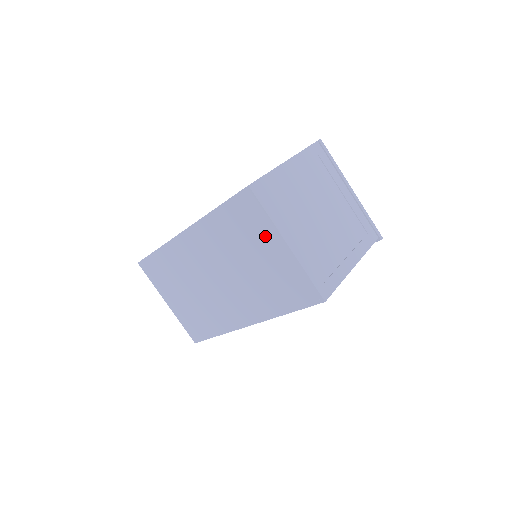
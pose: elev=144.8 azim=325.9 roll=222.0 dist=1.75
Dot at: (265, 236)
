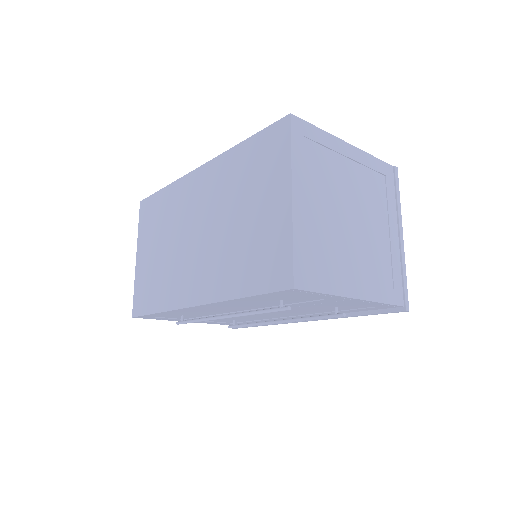
Dot at: (274, 181)
